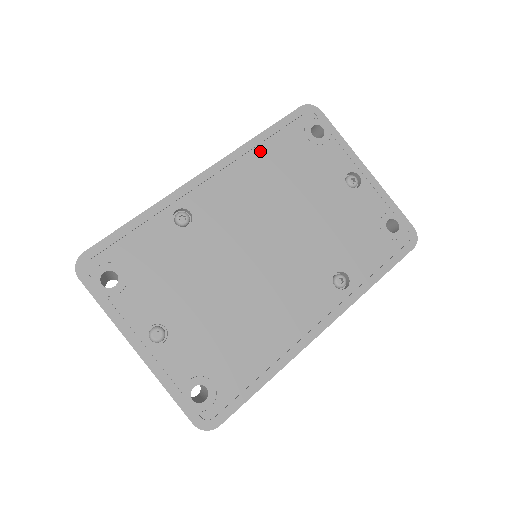
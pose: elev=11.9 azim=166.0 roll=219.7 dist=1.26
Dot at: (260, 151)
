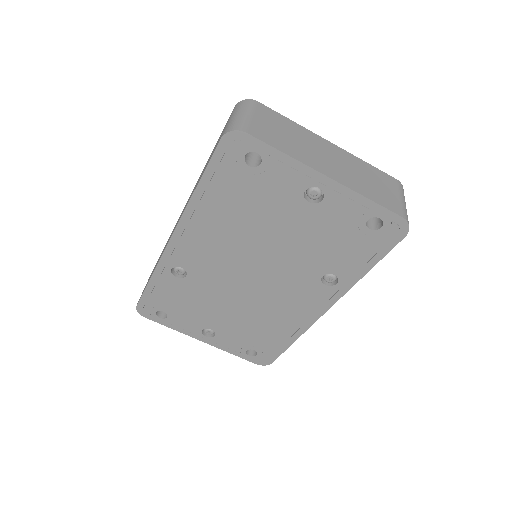
Dot at: (206, 204)
